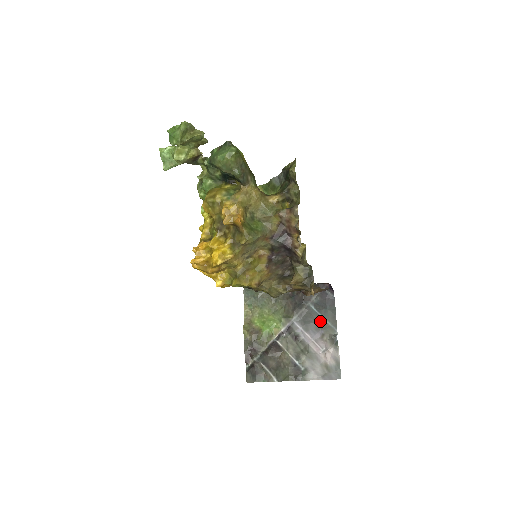
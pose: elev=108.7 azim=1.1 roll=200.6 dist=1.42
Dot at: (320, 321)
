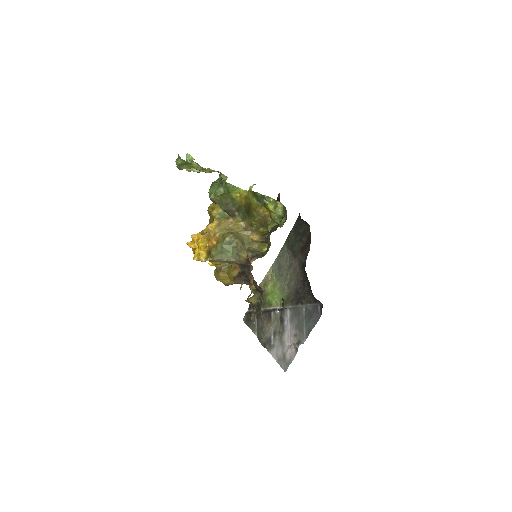
Dot at: (301, 324)
